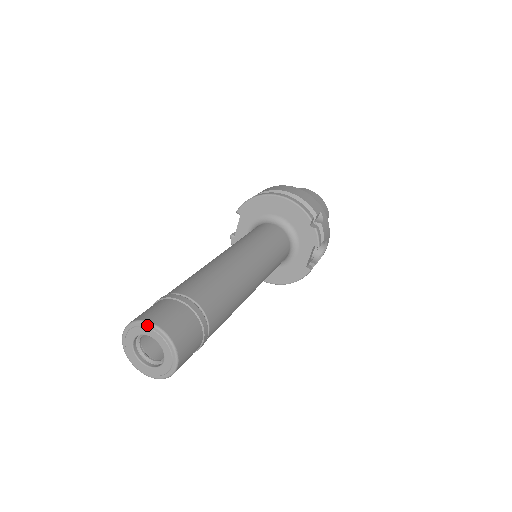
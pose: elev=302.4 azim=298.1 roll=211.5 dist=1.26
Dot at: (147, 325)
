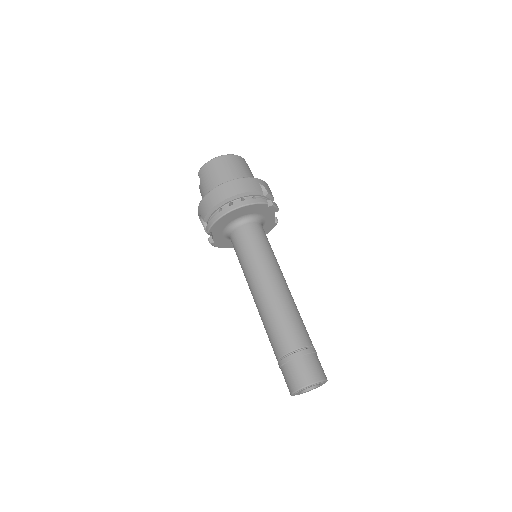
Dot at: (308, 387)
